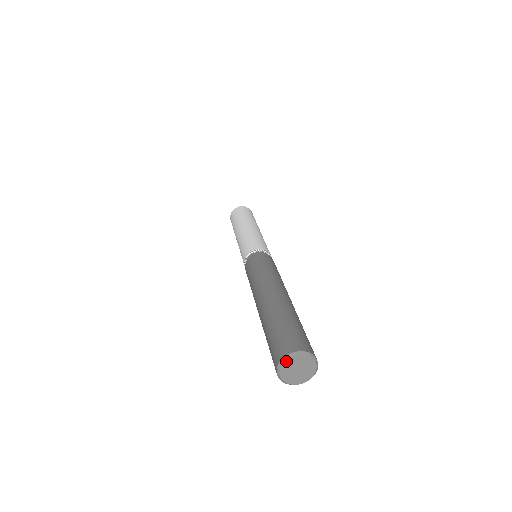
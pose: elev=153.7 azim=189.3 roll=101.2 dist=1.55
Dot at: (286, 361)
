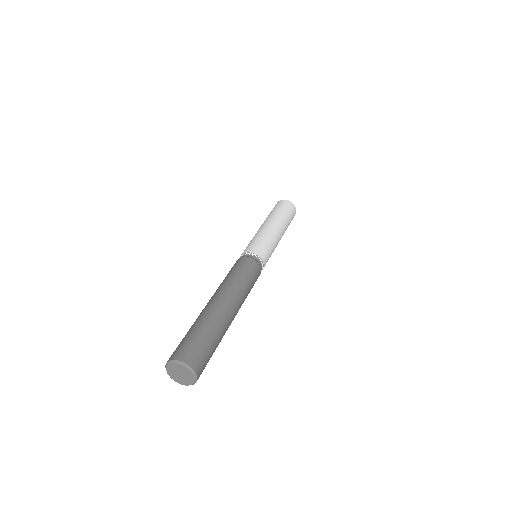
Dot at: (177, 364)
